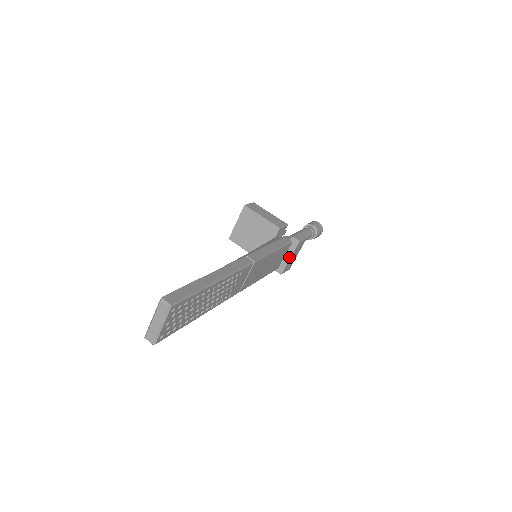
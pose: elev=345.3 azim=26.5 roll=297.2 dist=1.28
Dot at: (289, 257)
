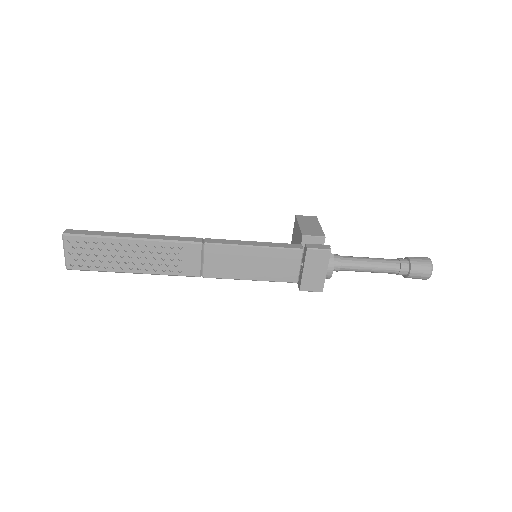
Dot at: (303, 269)
